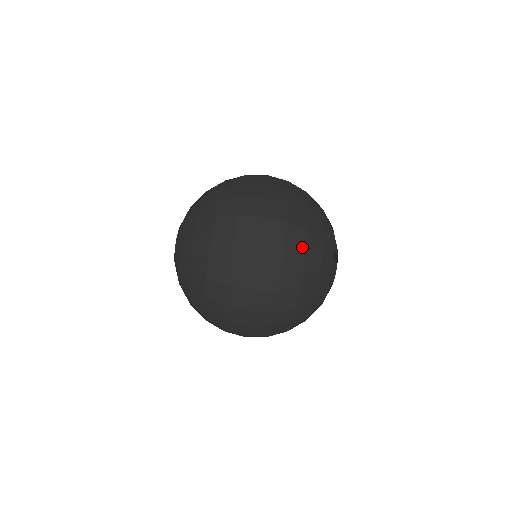
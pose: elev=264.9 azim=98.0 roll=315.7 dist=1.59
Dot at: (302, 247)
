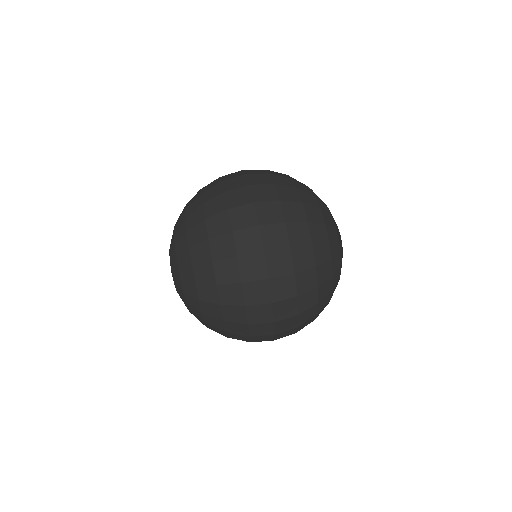
Dot at: occluded
